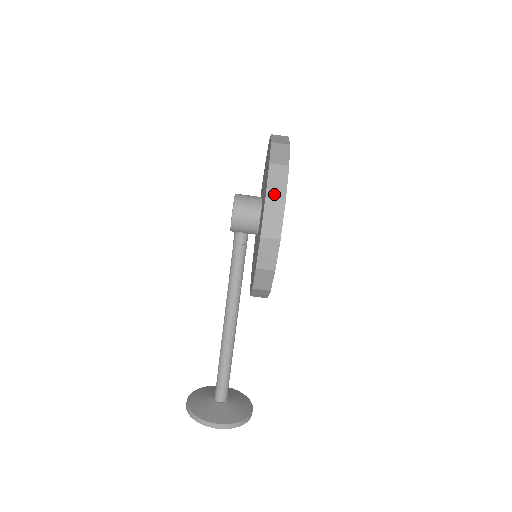
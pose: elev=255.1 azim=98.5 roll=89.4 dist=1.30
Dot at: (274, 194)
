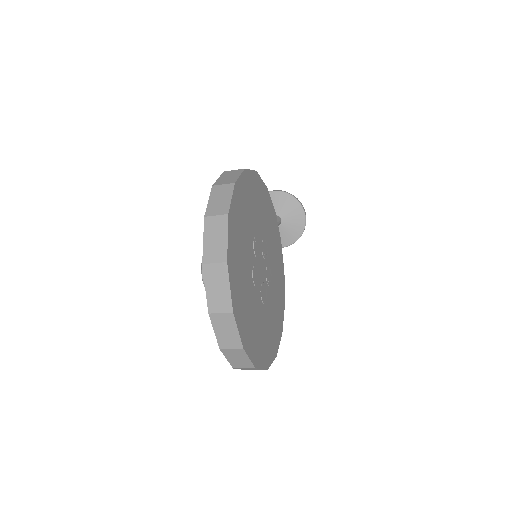
Dot at: occluded
